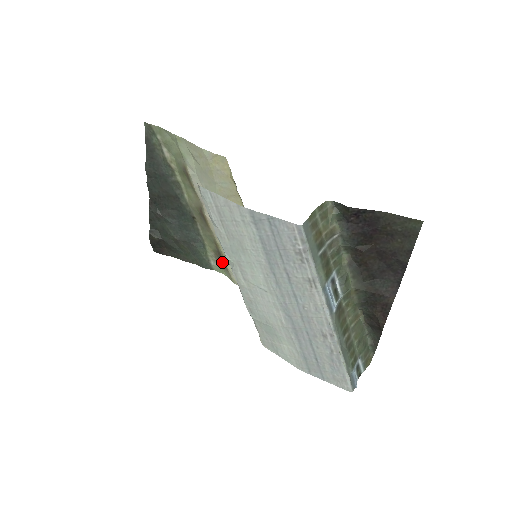
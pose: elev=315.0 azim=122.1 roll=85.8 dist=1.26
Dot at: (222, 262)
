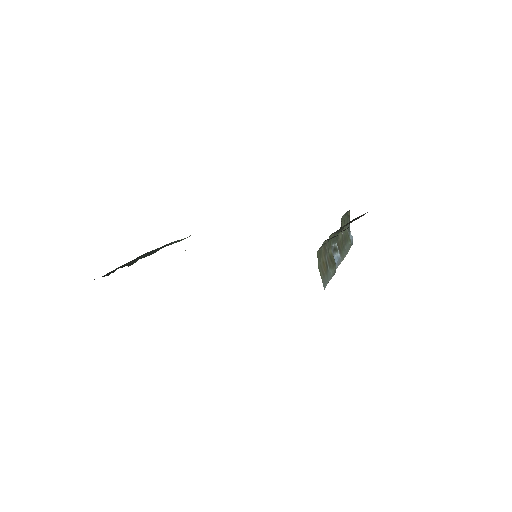
Dot at: occluded
